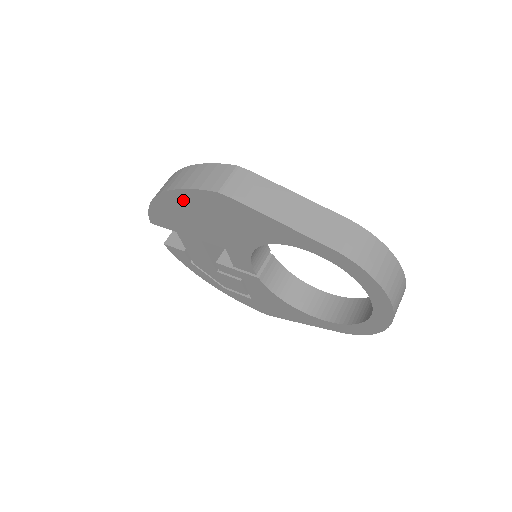
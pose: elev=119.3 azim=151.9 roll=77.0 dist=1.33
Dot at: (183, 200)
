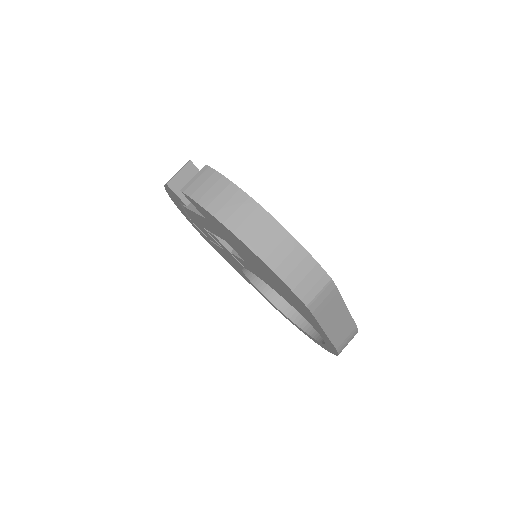
Dot at: (261, 263)
